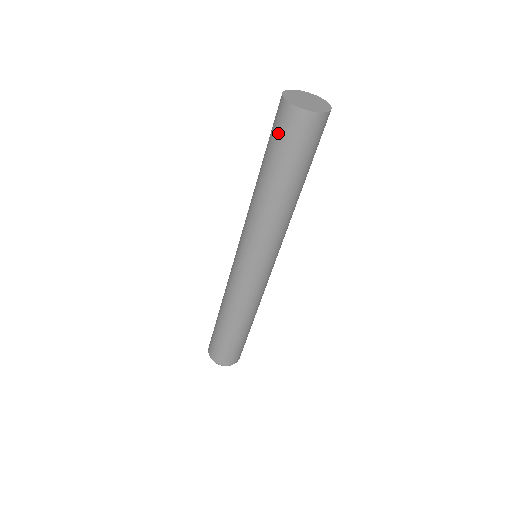
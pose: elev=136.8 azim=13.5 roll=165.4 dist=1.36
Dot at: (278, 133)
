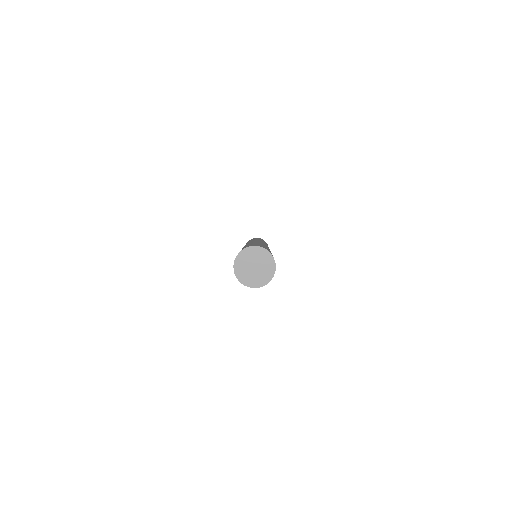
Dot at: occluded
